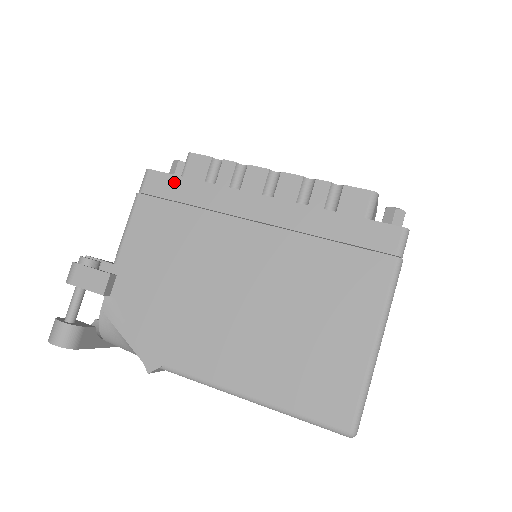
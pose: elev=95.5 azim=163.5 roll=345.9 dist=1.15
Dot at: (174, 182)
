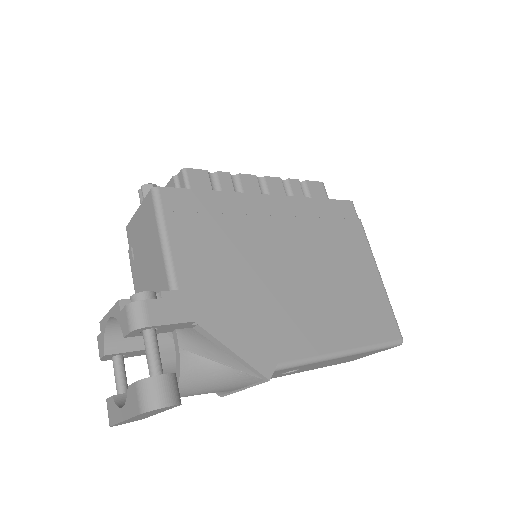
Dot at: (191, 195)
